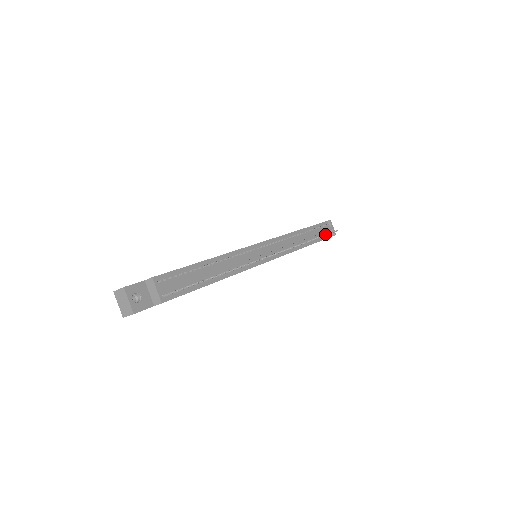
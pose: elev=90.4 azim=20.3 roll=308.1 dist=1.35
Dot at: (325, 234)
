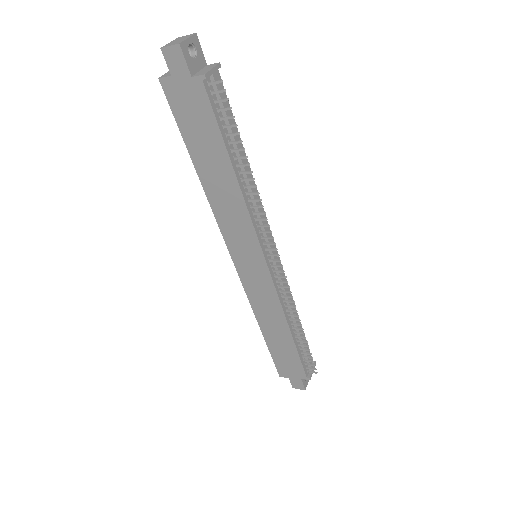
Dot at: occluded
